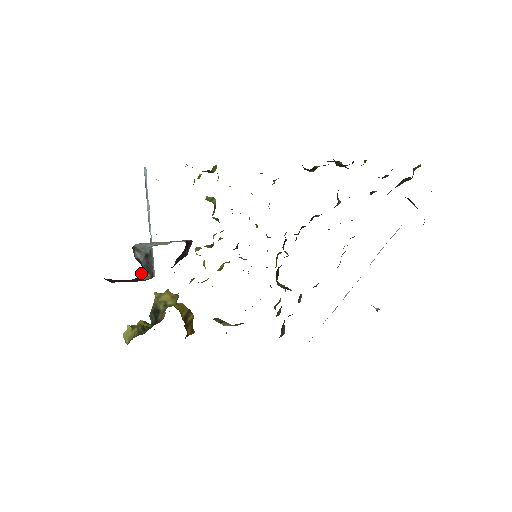
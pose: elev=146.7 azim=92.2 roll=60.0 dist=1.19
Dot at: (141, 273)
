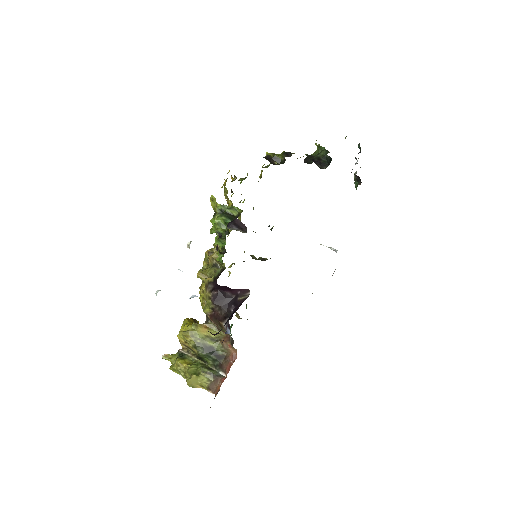
Dot at: occluded
